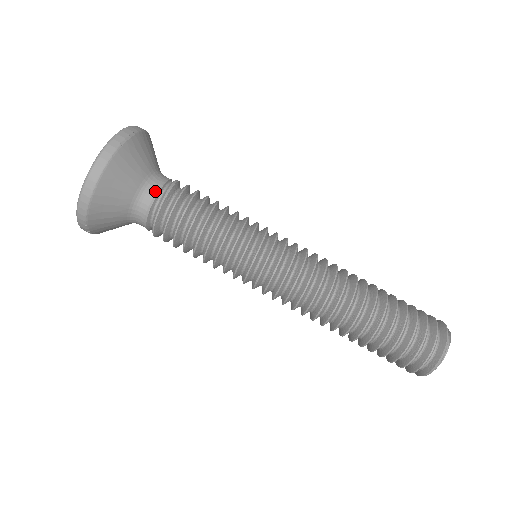
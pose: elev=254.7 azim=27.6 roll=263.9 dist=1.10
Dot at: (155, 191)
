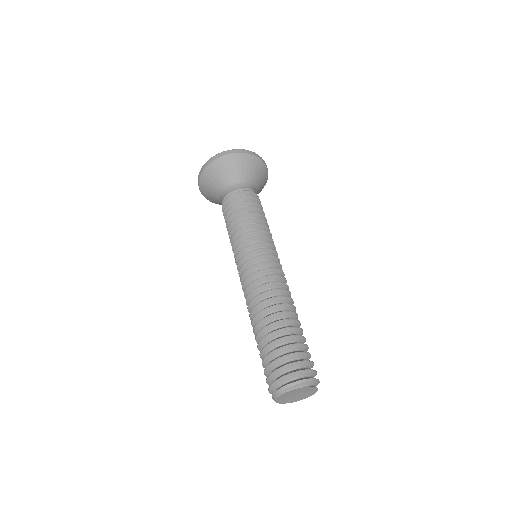
Dot at: (248, 187)
